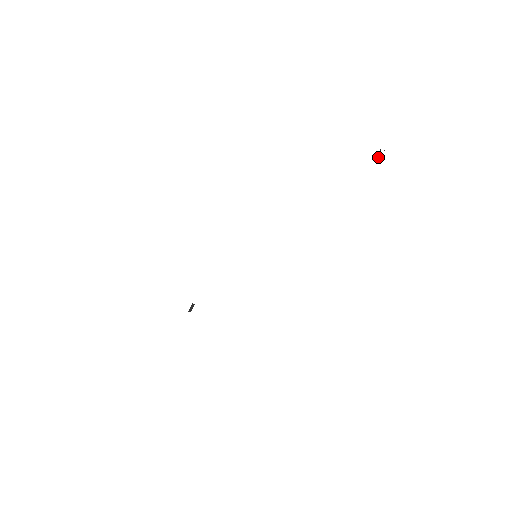
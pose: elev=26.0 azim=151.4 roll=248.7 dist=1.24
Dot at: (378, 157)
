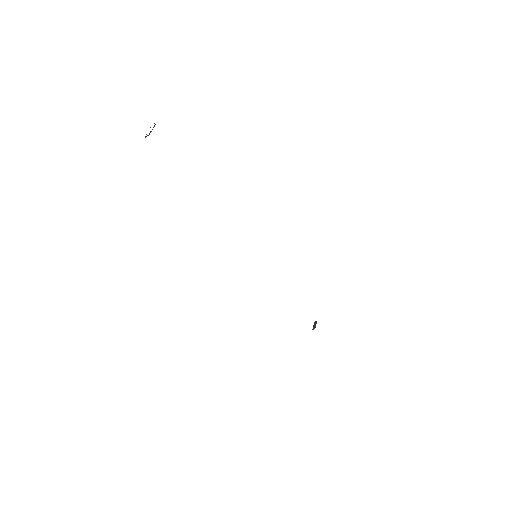
Dot at: (146, 134)
